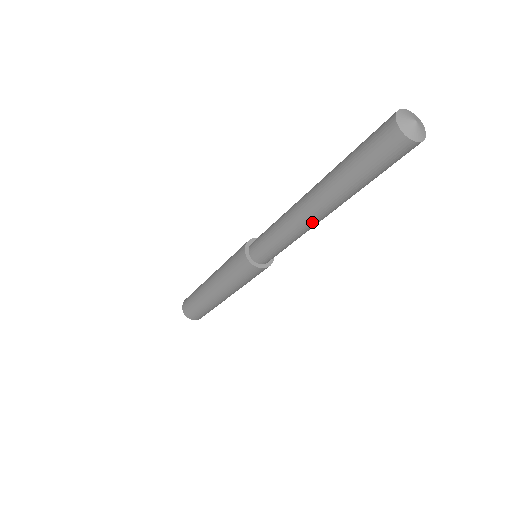
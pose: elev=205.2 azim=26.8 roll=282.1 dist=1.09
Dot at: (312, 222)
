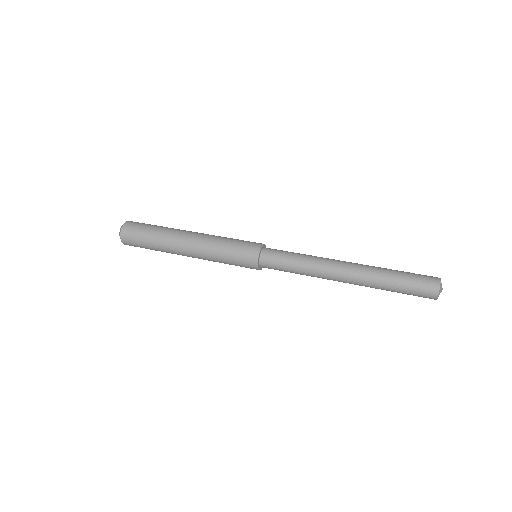
Dot at: occluded
